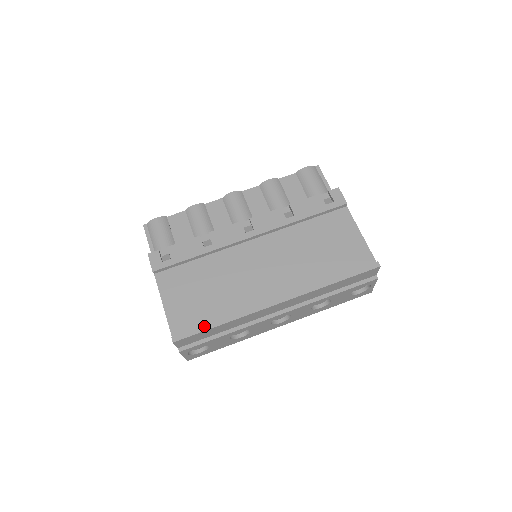
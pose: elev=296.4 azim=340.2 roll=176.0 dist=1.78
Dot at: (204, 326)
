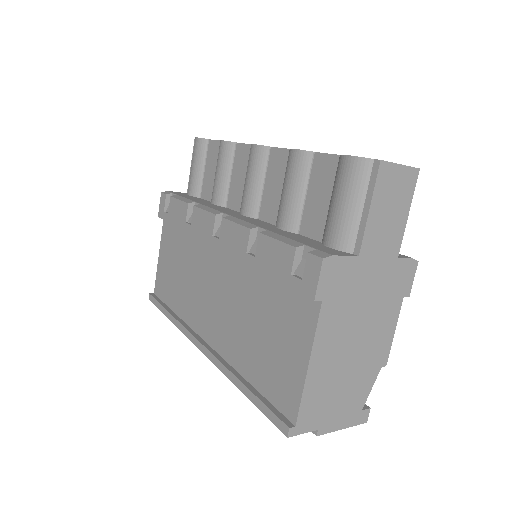
Dot at: (162, 307)
